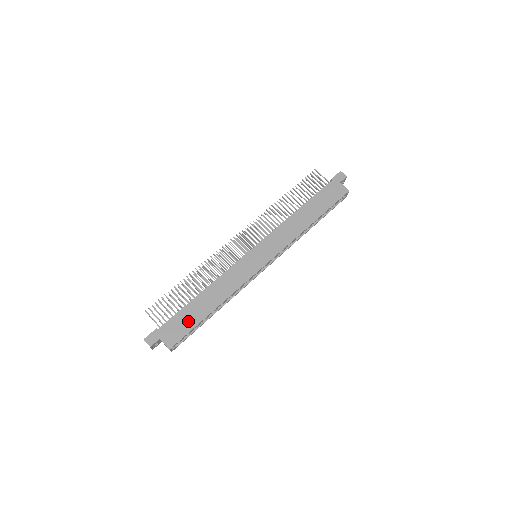
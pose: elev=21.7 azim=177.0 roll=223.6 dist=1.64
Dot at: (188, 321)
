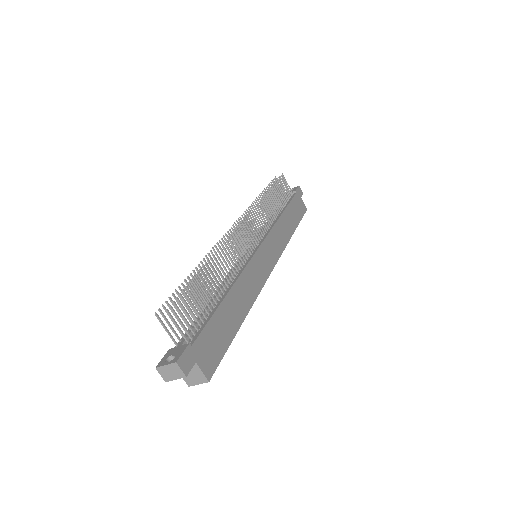
Dot at: (222, 335)
